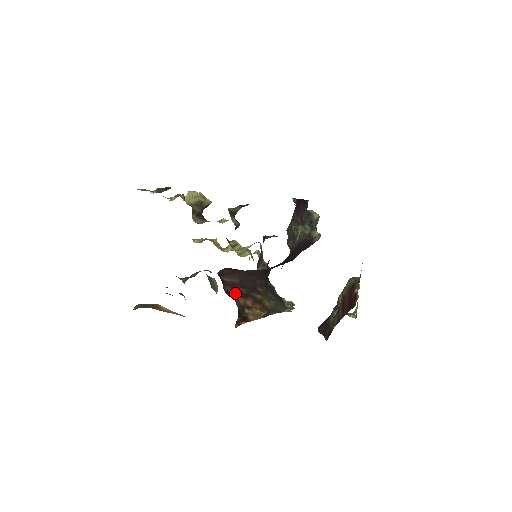
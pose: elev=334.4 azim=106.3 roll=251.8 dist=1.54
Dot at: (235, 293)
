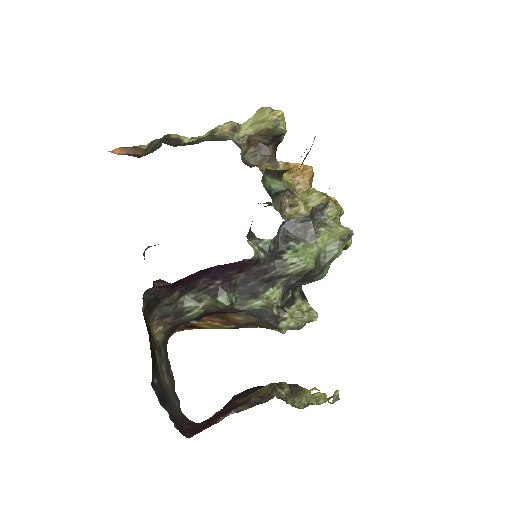
Dot at: occluded
